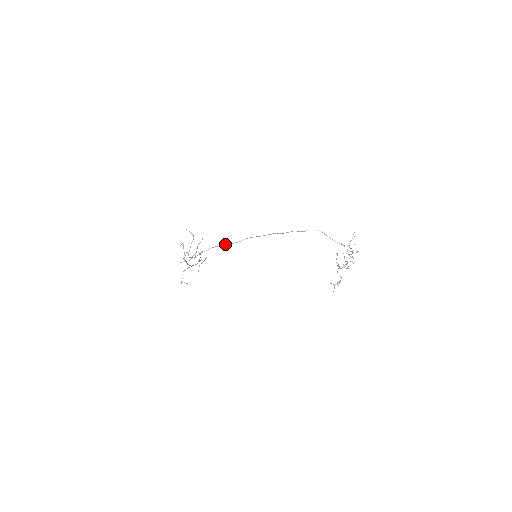
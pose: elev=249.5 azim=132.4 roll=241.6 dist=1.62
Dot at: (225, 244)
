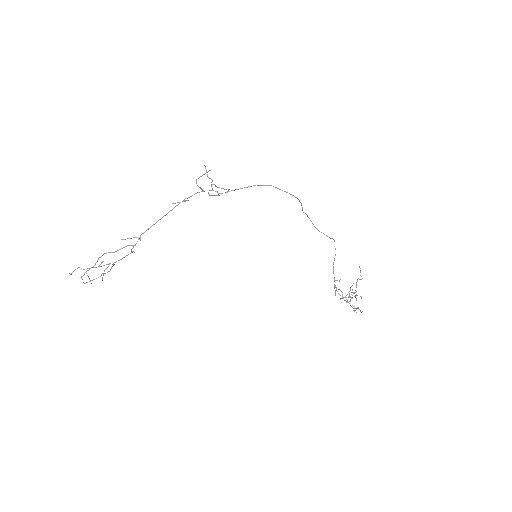
Dot at: (284, 191)
